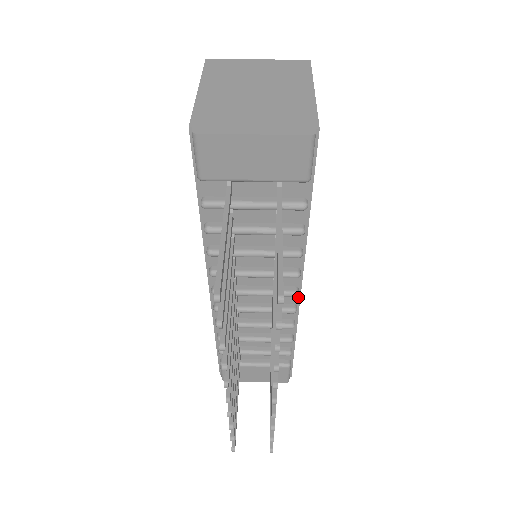
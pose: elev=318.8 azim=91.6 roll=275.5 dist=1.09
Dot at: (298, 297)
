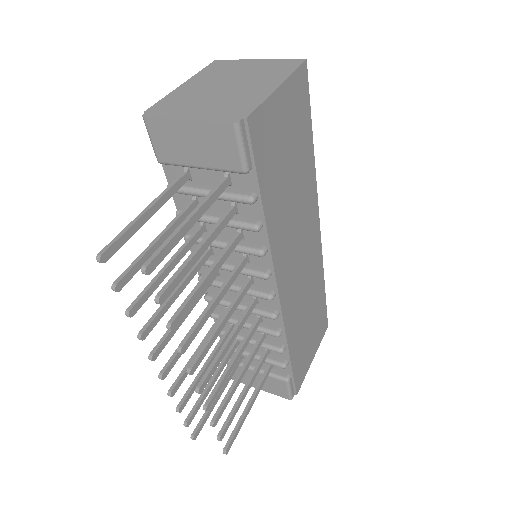
Dot at: (278, 303)
